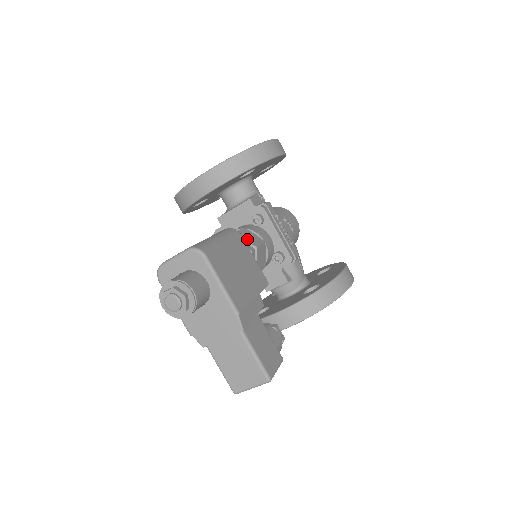
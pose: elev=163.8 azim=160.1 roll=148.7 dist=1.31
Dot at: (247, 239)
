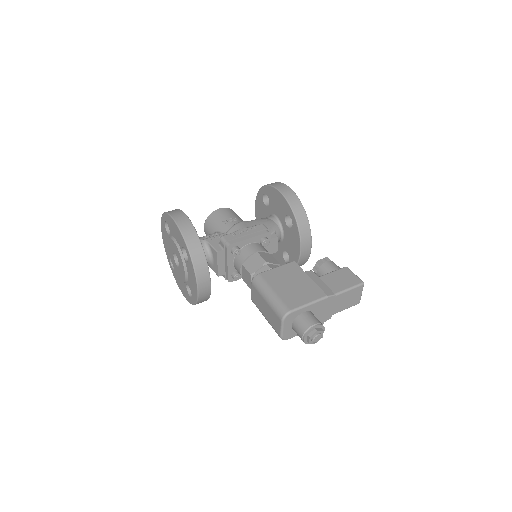
Dot at: (257, 267)
